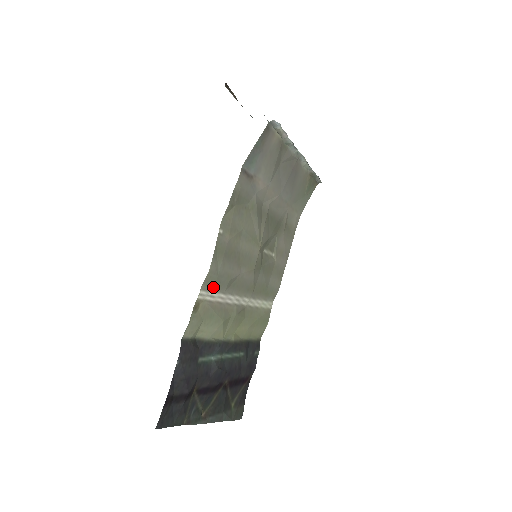
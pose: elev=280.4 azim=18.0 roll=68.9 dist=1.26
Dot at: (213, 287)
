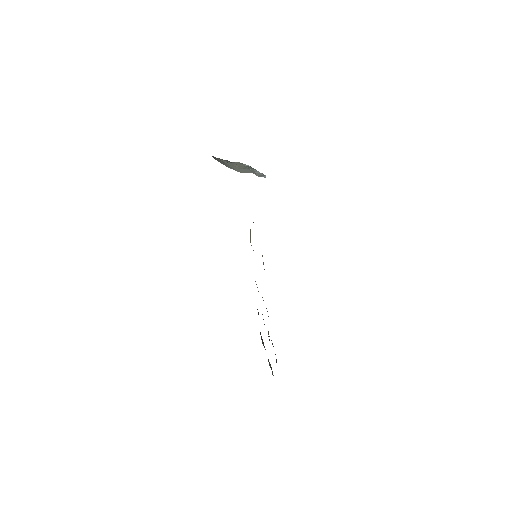
Dot at: occluded
